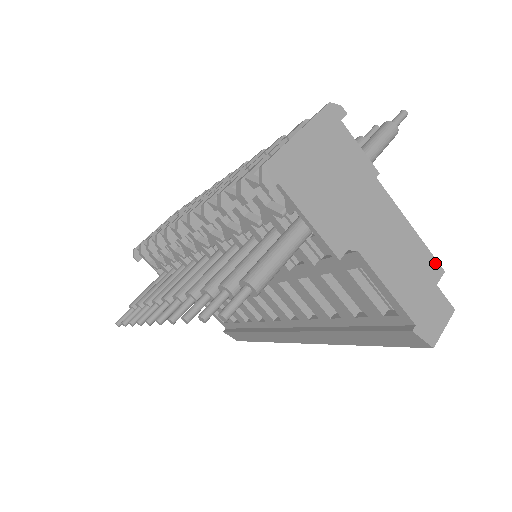
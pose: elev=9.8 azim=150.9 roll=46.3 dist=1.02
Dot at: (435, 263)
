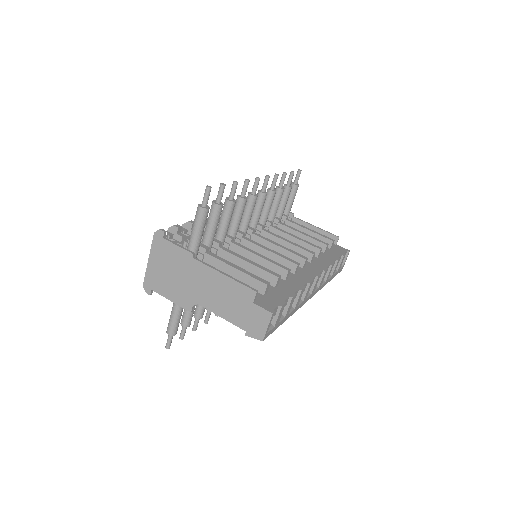
Dot at: (248, 290)
